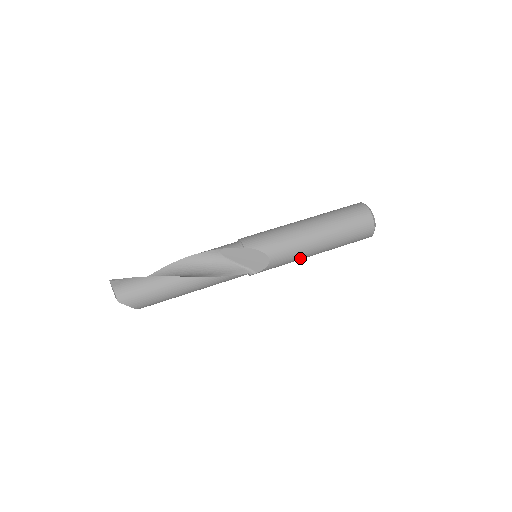
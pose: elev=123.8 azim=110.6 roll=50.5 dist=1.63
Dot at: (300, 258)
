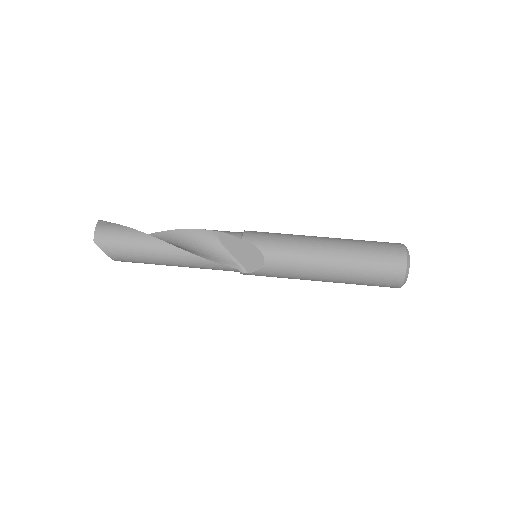
Dot at: (303, 276)
